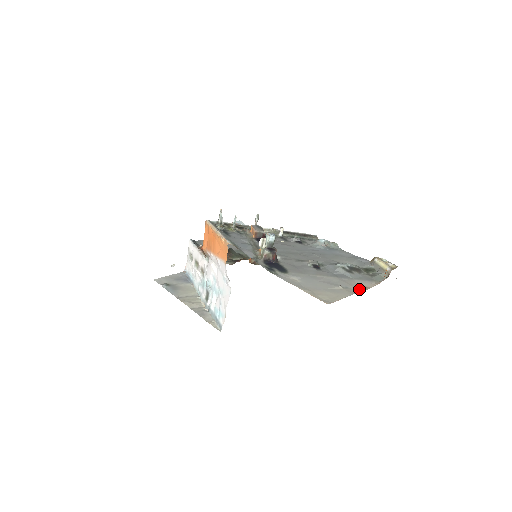
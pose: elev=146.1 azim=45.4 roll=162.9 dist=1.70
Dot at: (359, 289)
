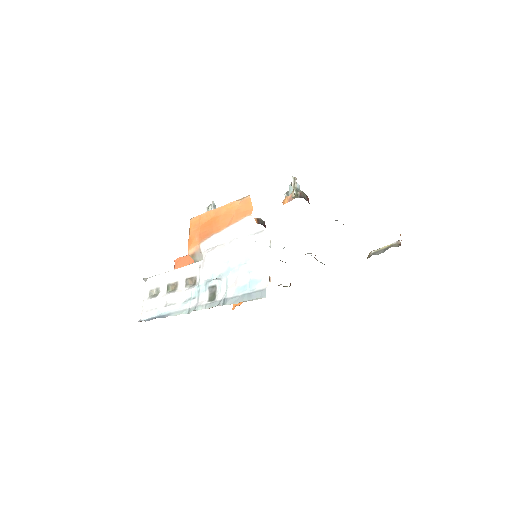
Dot at: occluded
